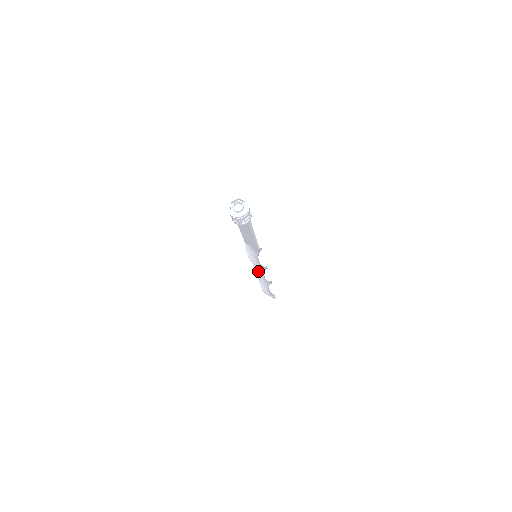
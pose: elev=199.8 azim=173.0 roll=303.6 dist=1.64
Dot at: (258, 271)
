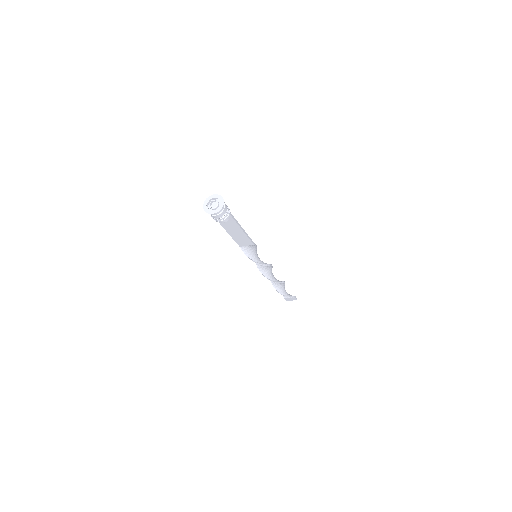
Dot at: (267, 273)
